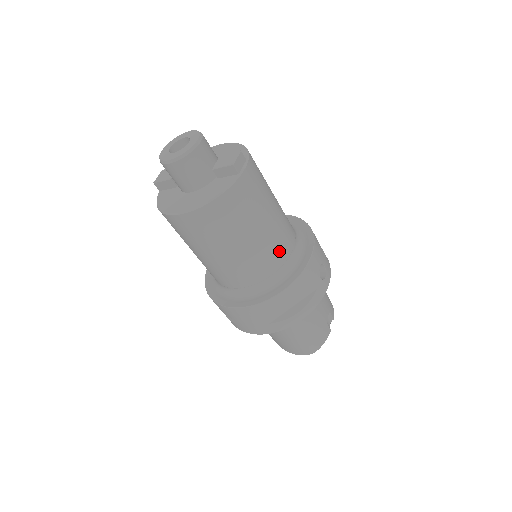
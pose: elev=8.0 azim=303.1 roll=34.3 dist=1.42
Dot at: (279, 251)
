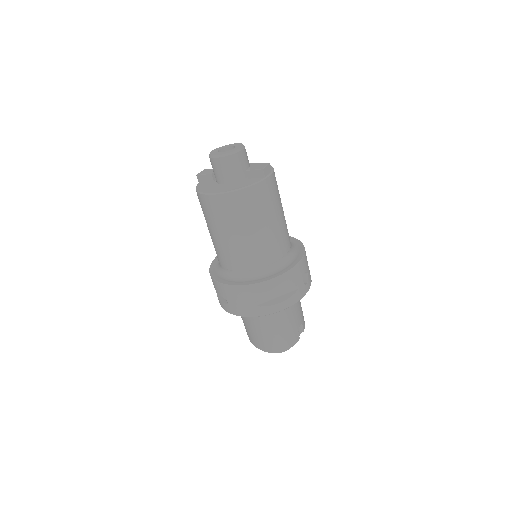
Dot at: (278, 248)
